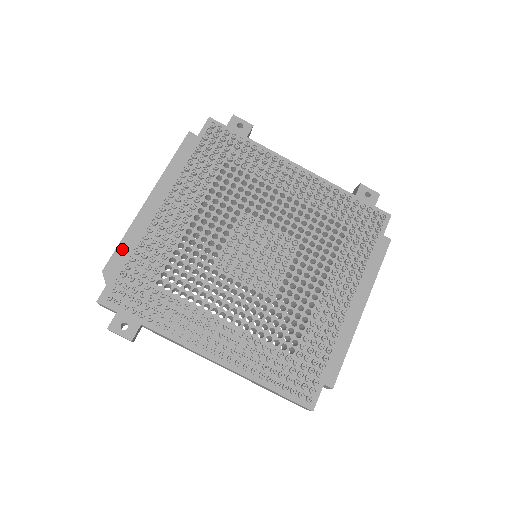
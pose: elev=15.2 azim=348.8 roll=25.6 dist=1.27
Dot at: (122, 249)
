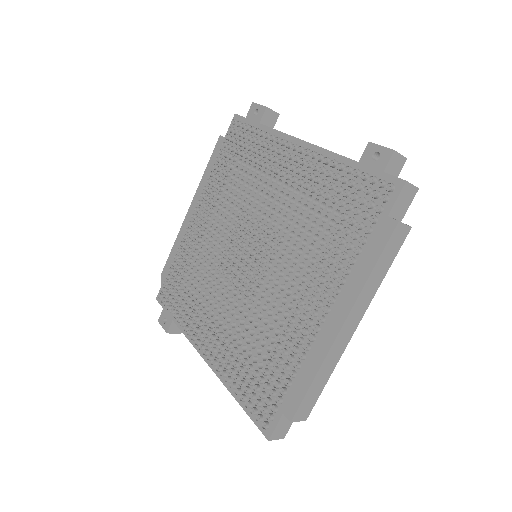
Dot at: (171, 256)
